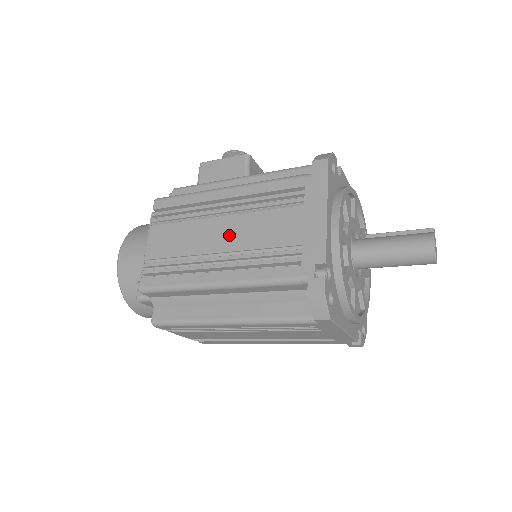
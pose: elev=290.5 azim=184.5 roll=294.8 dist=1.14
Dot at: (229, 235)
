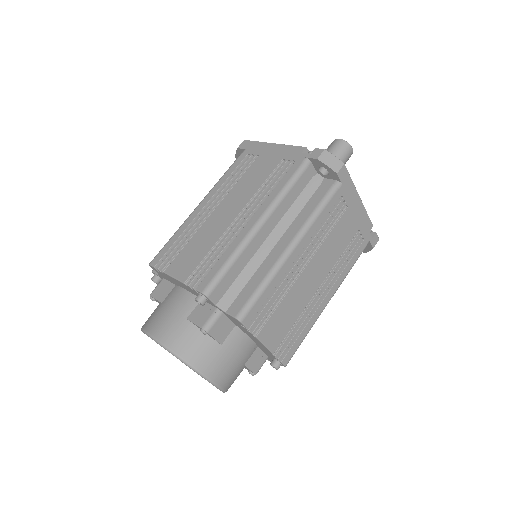
Dot at: (232, 206)
